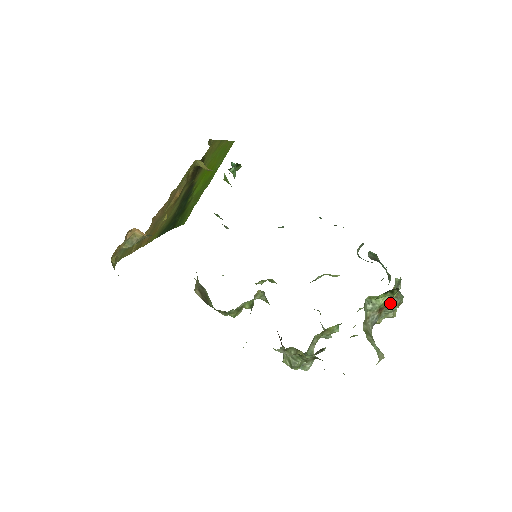
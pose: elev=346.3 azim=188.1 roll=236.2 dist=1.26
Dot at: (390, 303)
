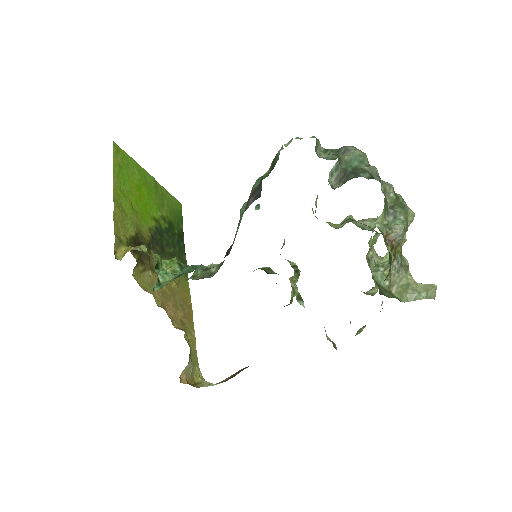
Dot at: (396, 243)
